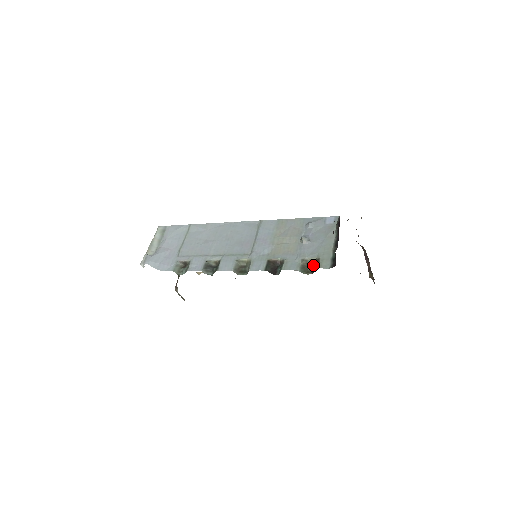
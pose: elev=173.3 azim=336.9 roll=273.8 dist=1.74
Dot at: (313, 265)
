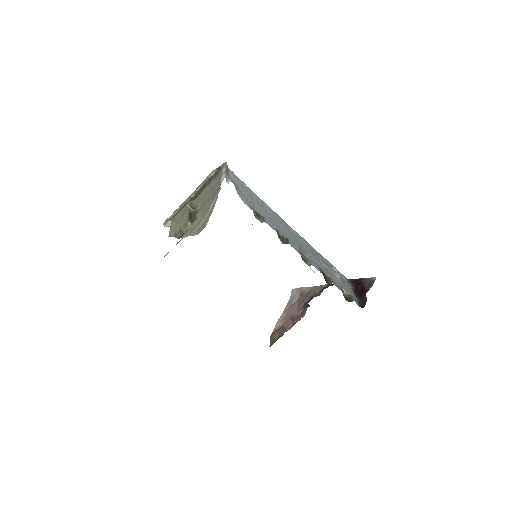
Dot at: (346, 297)
